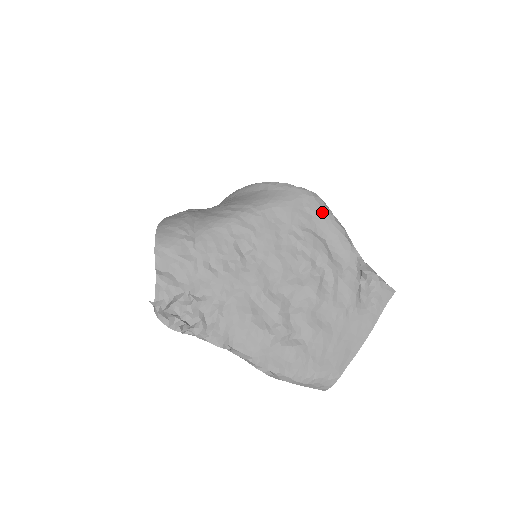
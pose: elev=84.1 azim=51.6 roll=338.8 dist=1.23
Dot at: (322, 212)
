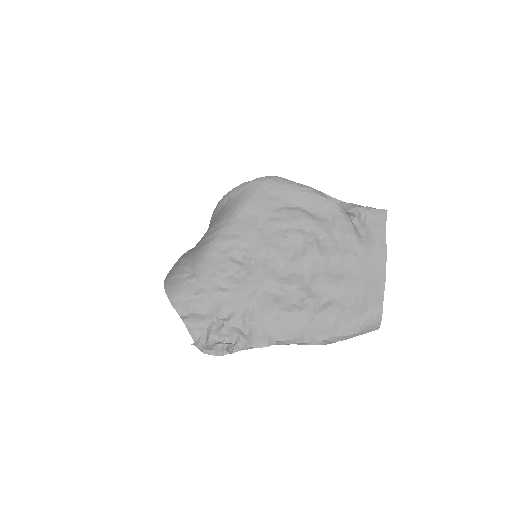
Dot at: (284, 187)
